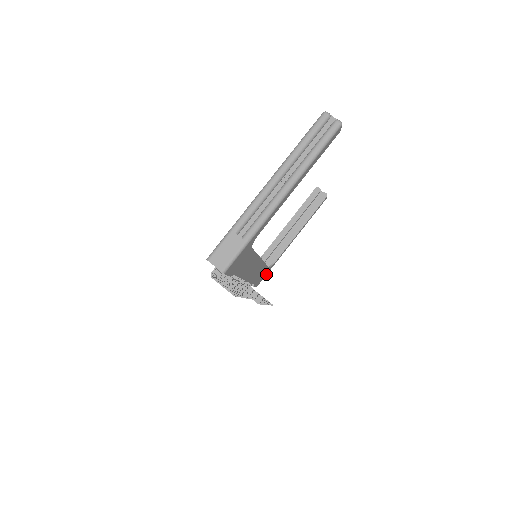
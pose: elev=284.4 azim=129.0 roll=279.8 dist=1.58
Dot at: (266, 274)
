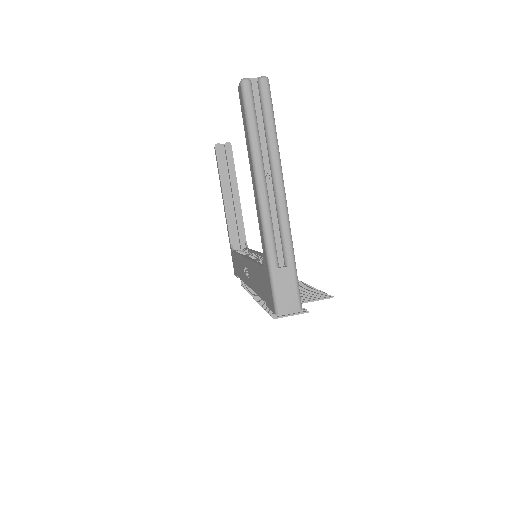
Dot at: occluded
